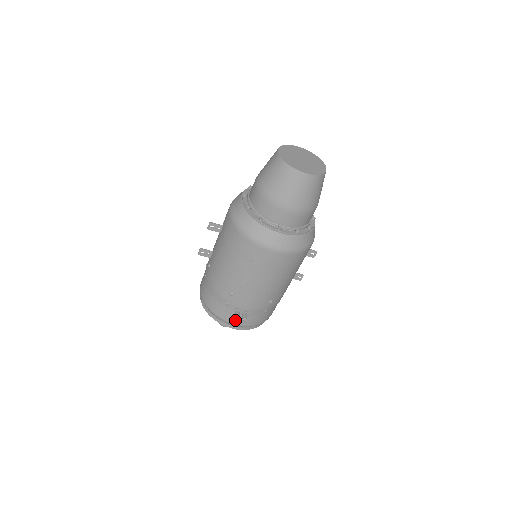
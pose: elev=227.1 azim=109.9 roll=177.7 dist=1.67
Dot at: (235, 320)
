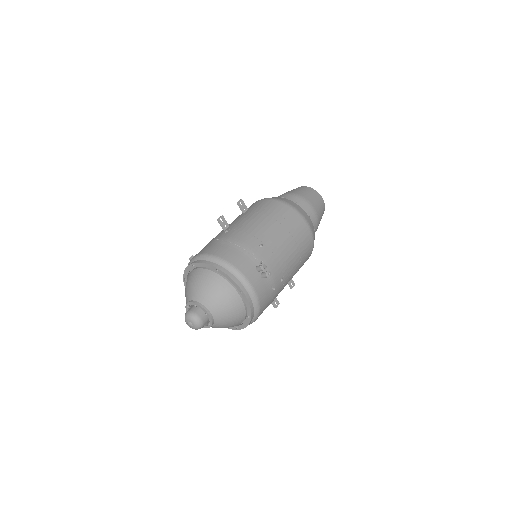
Dot at: (261, 268)
